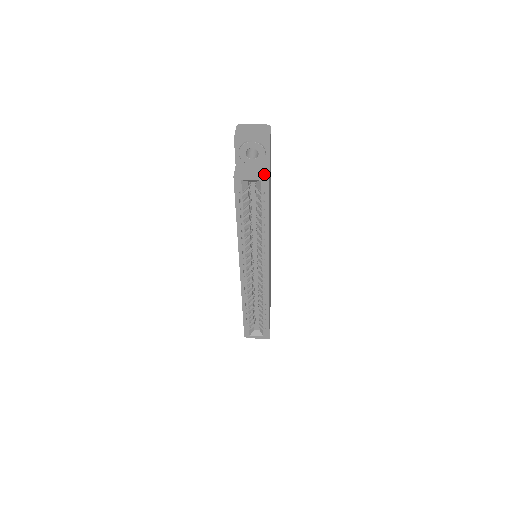
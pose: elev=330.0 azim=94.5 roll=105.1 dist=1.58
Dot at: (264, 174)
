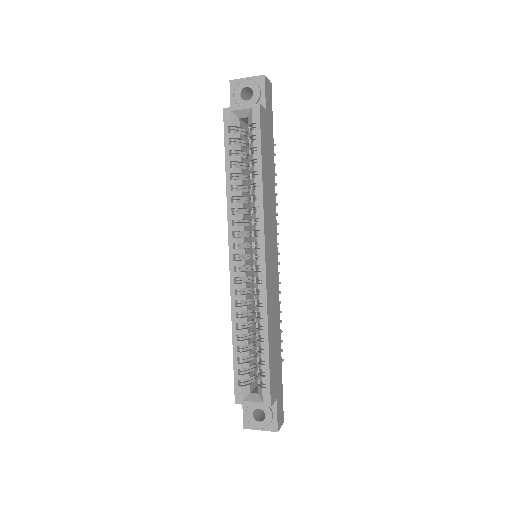
Dot at: (256, 105)
